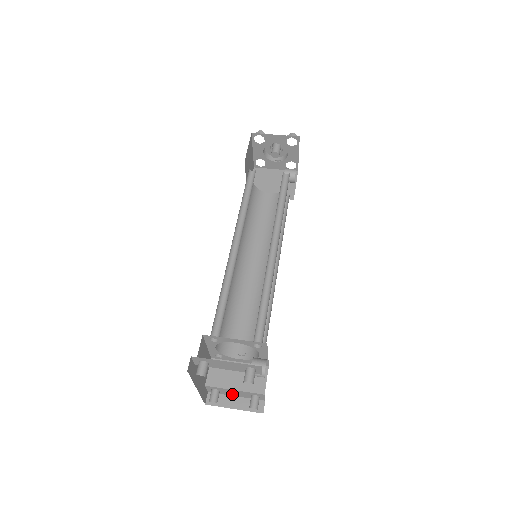
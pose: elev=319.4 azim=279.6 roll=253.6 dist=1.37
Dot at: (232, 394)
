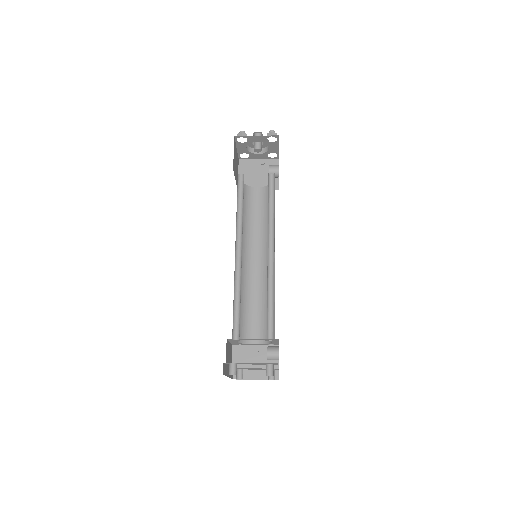
Dot at: (253, 369)
